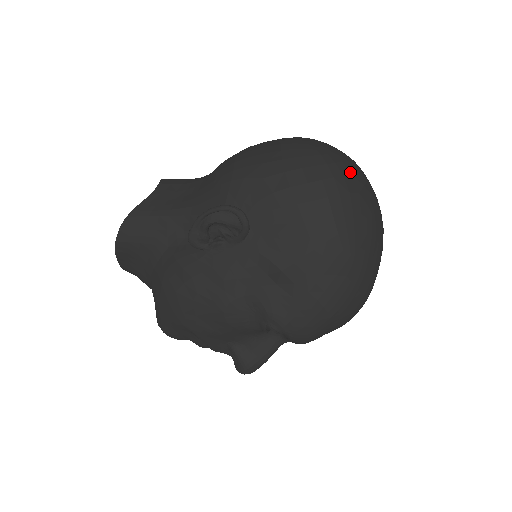
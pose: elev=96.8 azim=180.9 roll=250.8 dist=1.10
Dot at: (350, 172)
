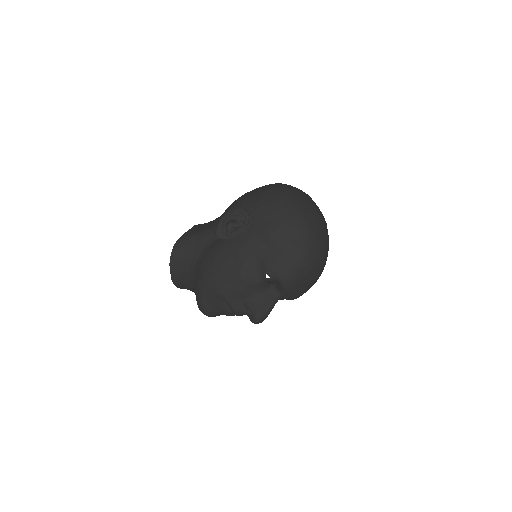
Dot at: (300, 191)
